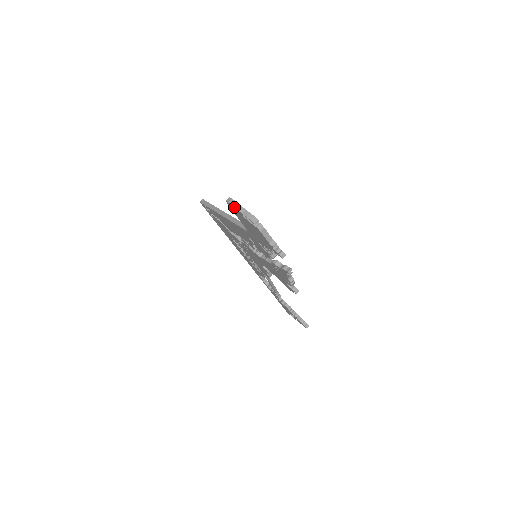
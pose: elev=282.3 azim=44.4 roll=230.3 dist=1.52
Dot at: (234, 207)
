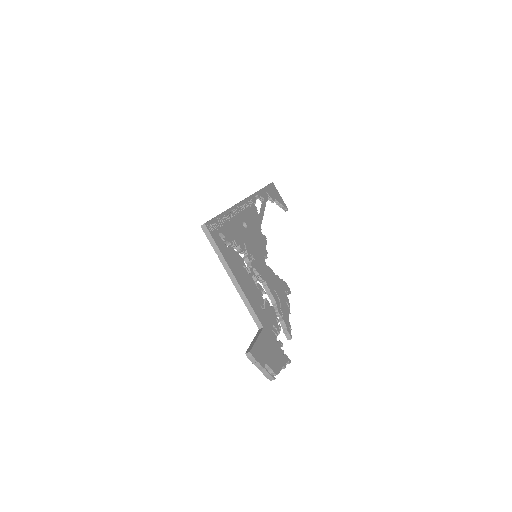
Dot at: occluded
